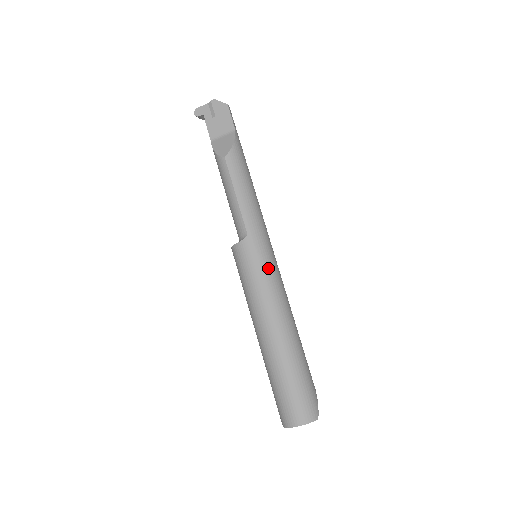
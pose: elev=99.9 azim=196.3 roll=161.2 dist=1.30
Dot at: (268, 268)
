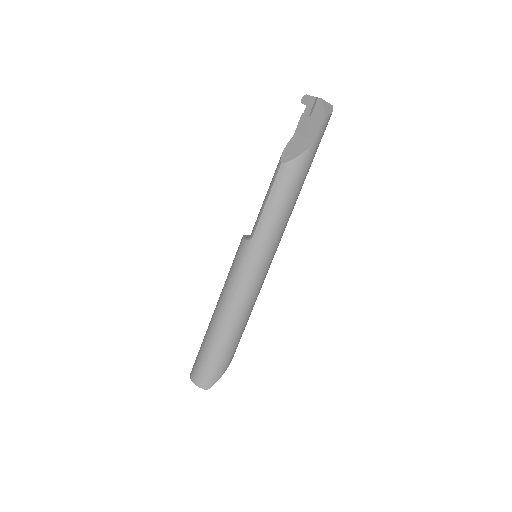
Dot at: (248, 275)
